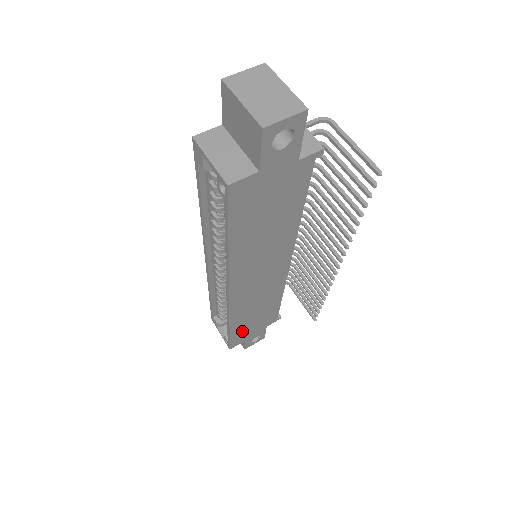
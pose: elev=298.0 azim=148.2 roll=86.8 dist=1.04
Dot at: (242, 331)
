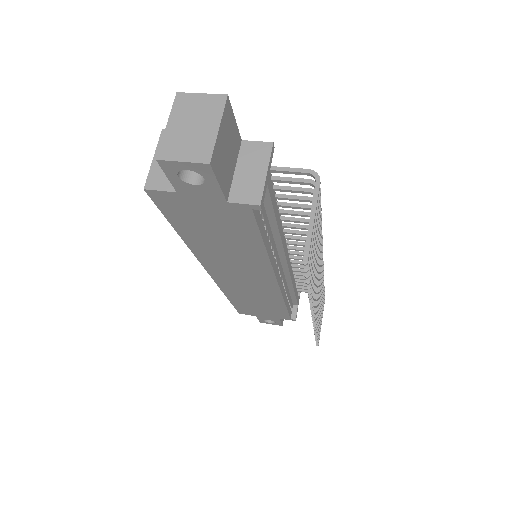
Dot at: (246, 307)
